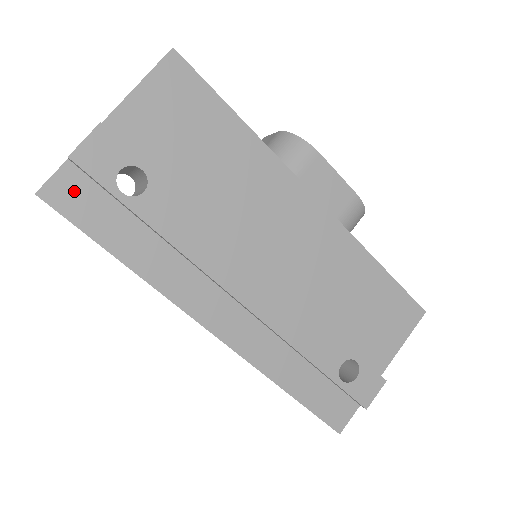
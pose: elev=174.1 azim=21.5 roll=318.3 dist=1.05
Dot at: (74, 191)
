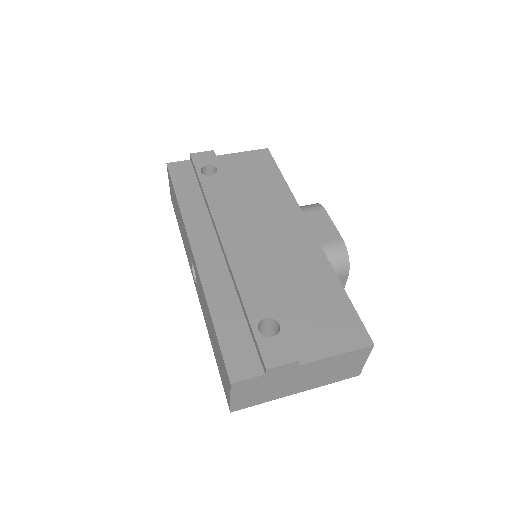
Dot at: (182, 169)
